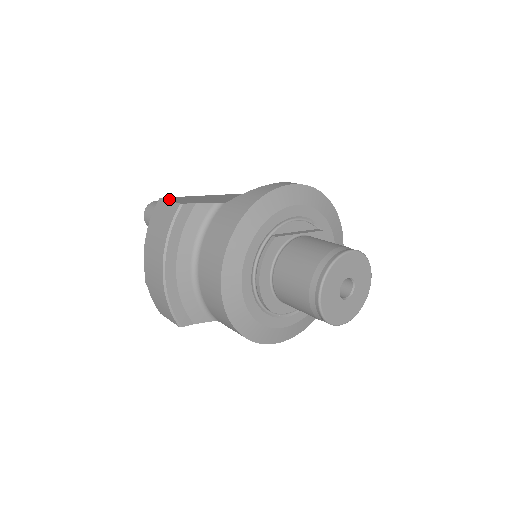
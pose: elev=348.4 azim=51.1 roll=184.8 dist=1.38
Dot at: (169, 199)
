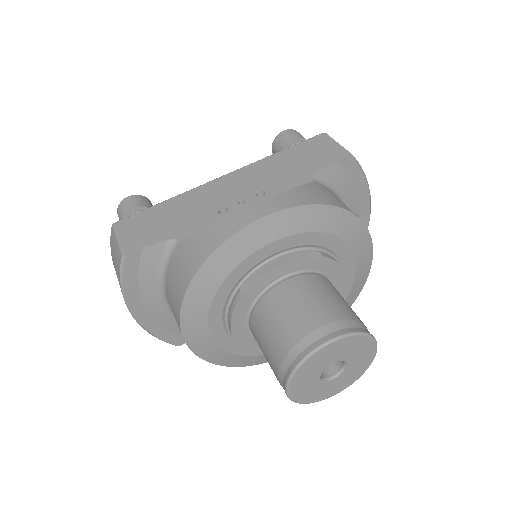
Dot at: (118, 233)
